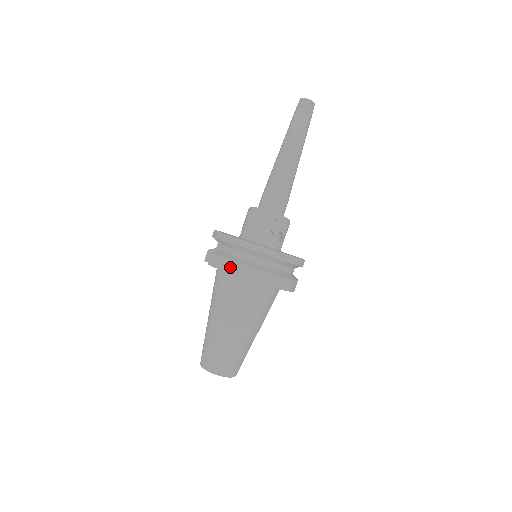
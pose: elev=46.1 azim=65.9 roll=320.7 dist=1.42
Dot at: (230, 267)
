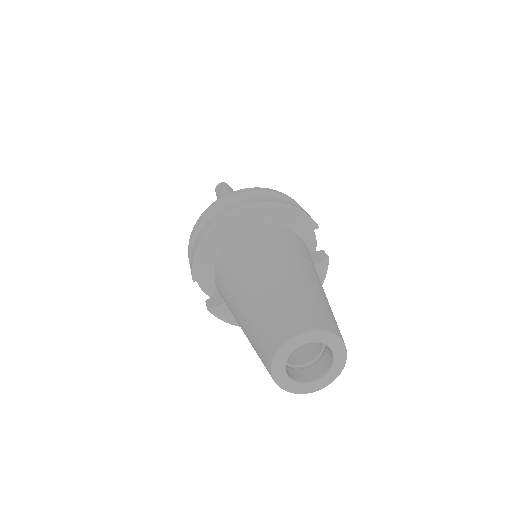
Dot at: (199, 239)
